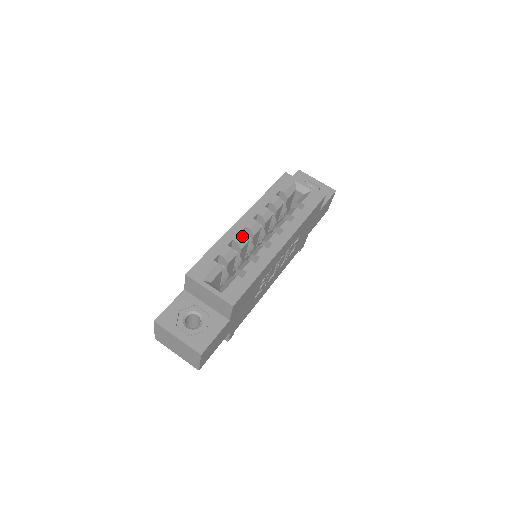
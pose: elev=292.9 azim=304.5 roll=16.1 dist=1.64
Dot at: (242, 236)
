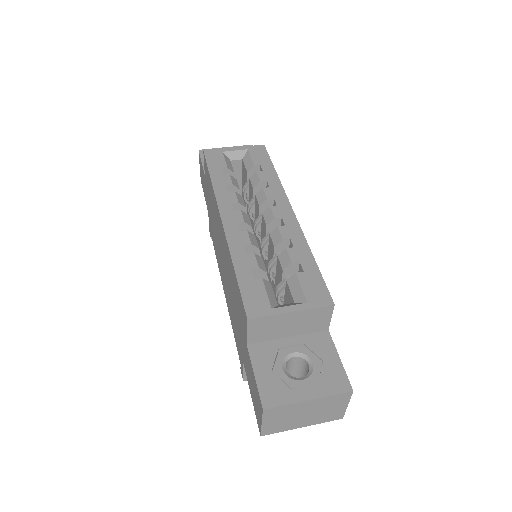
Dot at: (247, 234)
